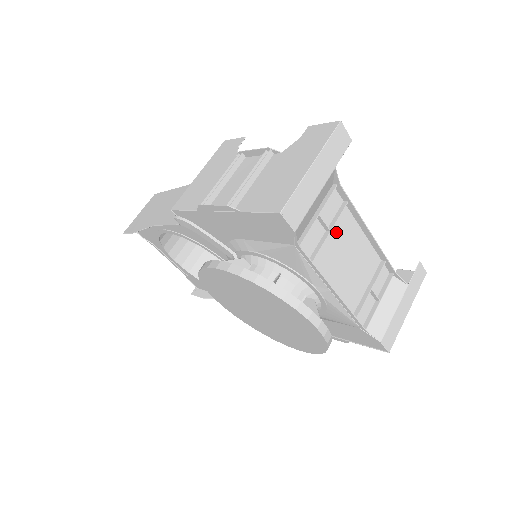
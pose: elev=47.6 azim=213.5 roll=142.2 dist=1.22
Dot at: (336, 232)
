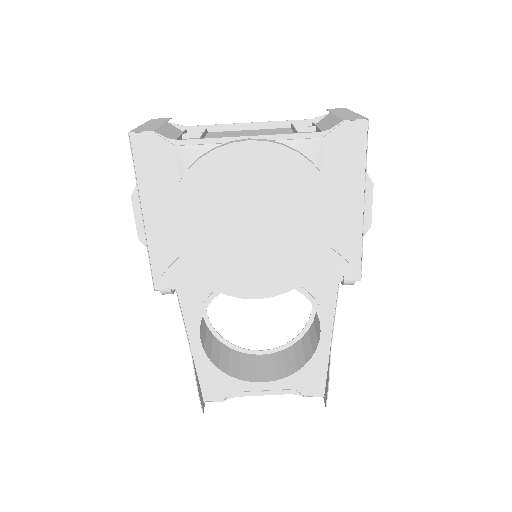
Dot at: (216, 136)
